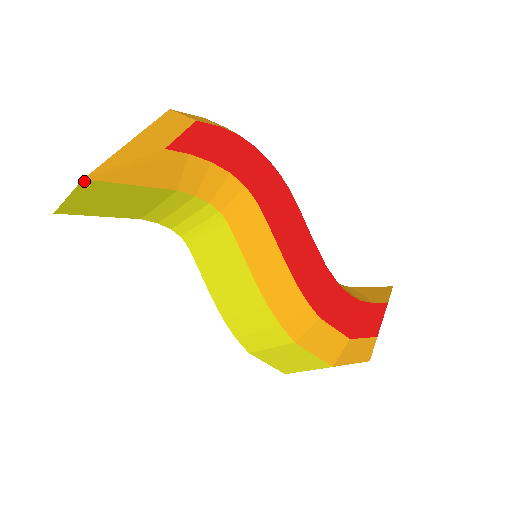
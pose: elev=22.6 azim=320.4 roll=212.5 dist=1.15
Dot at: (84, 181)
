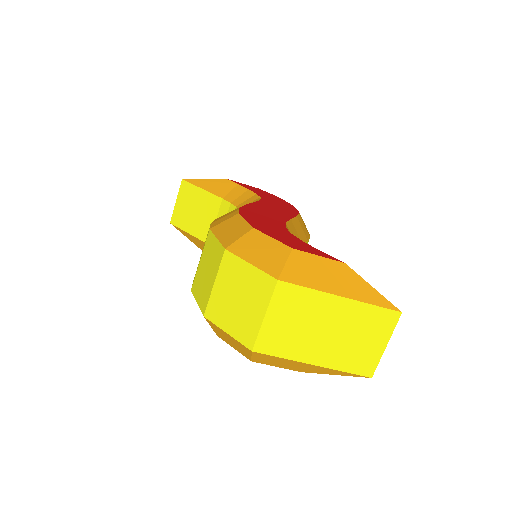
Dot at: (183, 182)
